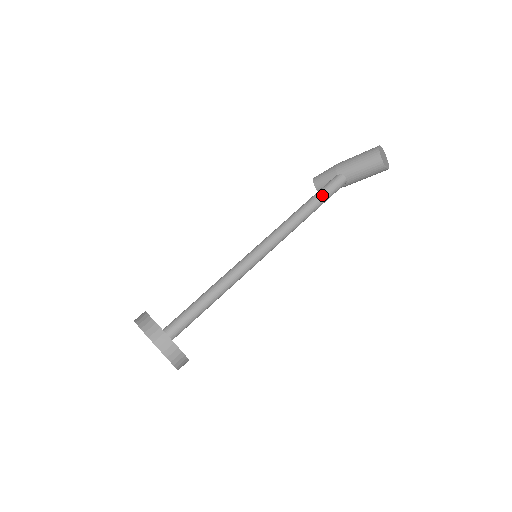
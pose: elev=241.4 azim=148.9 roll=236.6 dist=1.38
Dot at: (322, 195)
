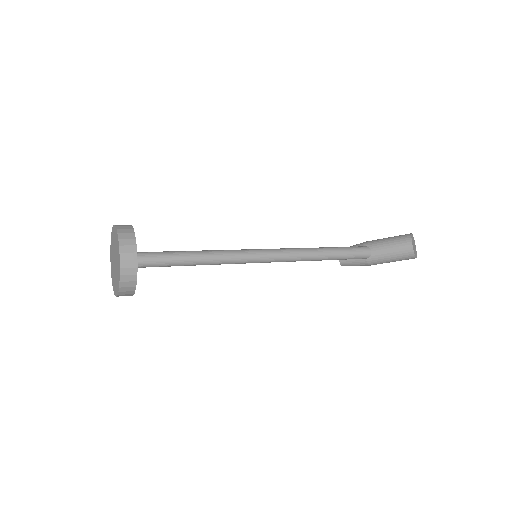
Dot at: (343, 249)
